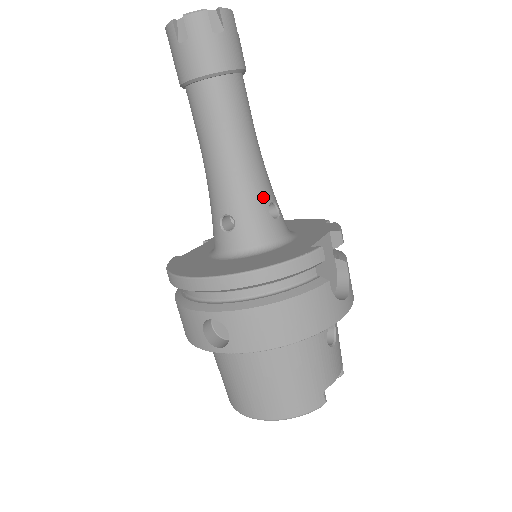
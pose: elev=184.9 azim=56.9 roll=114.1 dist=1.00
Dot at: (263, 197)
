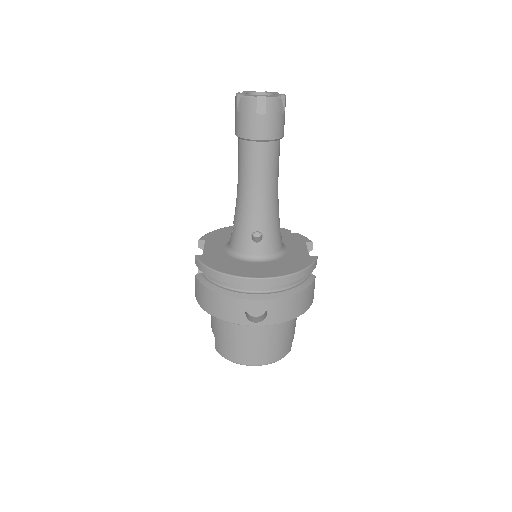
Dot at: (279, 220)
